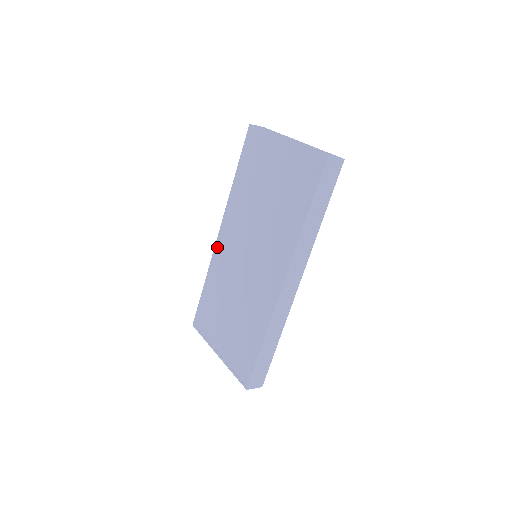
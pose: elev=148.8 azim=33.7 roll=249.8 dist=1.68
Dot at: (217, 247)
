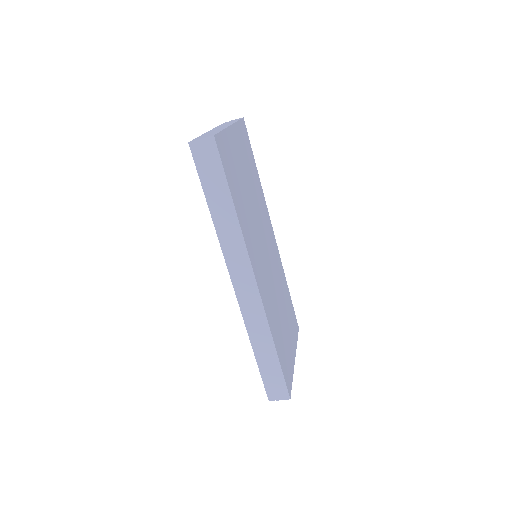
Dot at: occluded
